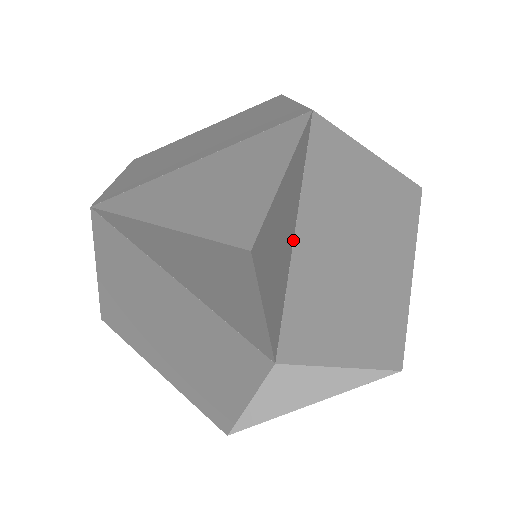
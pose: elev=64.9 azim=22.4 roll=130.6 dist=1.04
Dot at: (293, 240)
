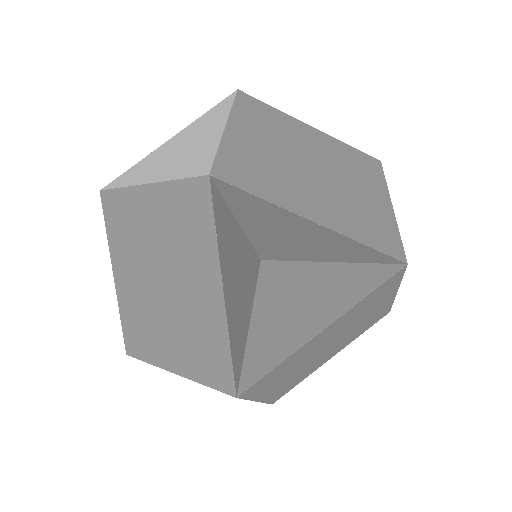
Dot at: (225, 128)
